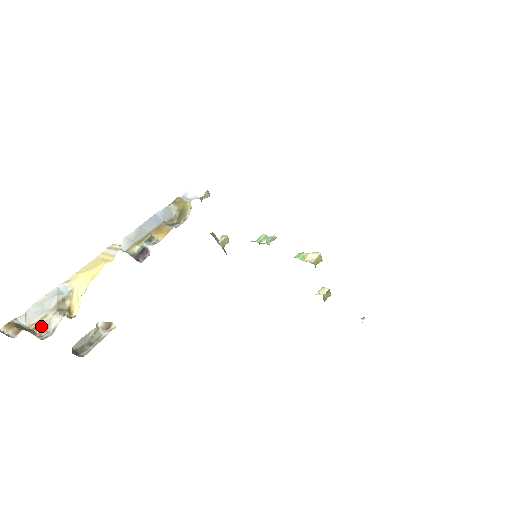
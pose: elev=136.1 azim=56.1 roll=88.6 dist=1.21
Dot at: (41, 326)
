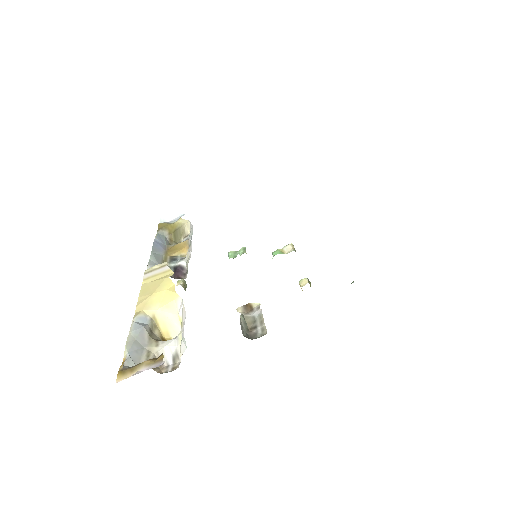
Dot at: occluded
